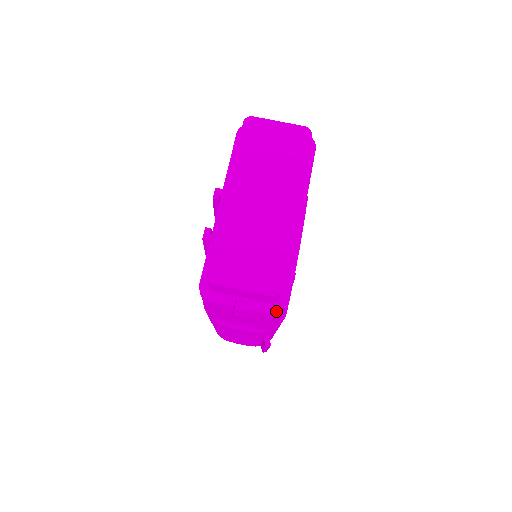
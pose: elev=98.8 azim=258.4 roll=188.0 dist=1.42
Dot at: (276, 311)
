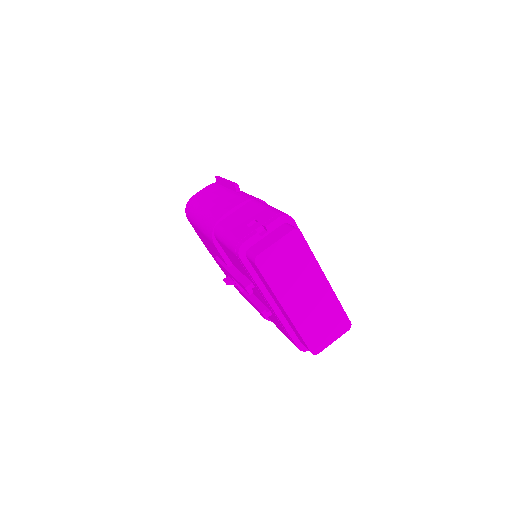
Dot at: occluded
